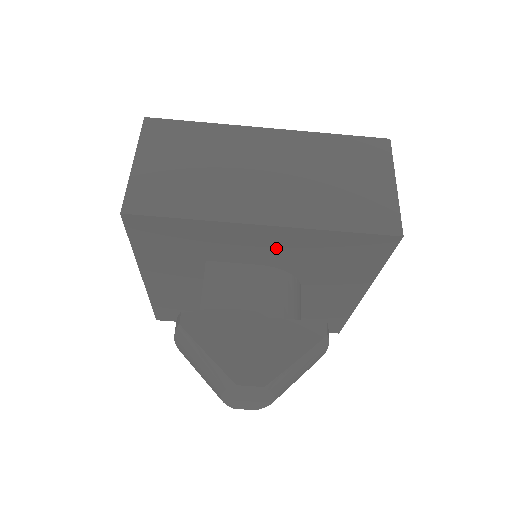
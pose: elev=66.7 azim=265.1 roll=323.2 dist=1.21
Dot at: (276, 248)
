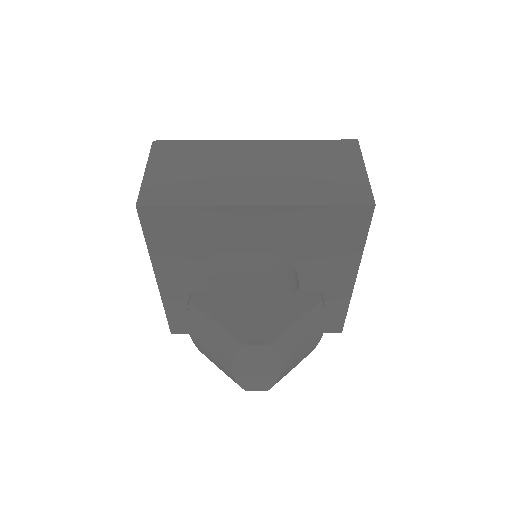
Dot at: (270, 230)
